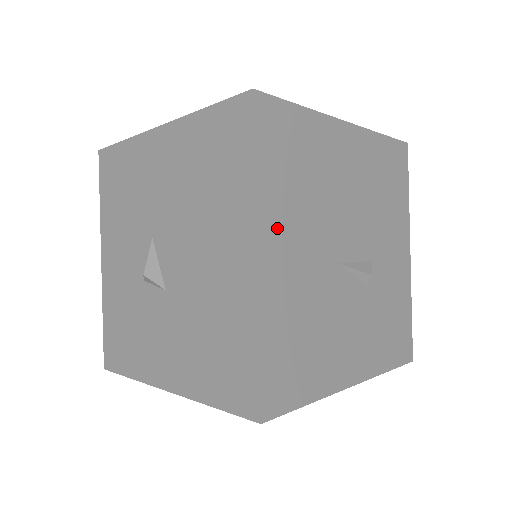
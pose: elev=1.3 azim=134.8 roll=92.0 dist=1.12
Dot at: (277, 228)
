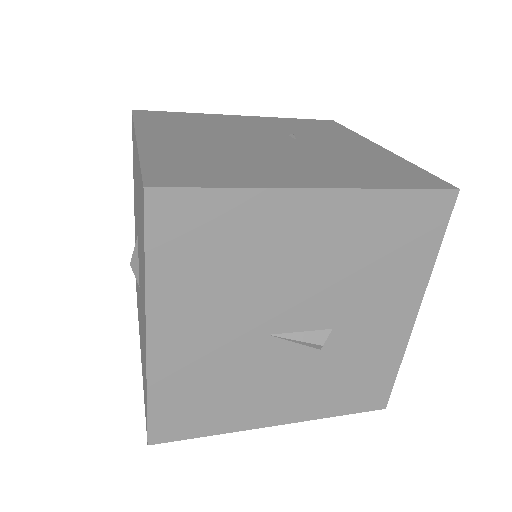
Dot at: (176, 313)
